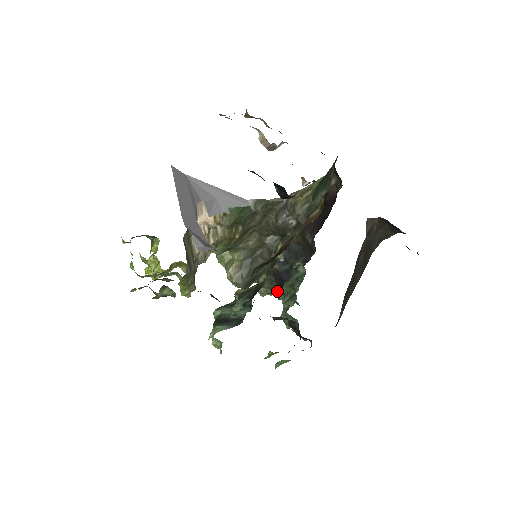
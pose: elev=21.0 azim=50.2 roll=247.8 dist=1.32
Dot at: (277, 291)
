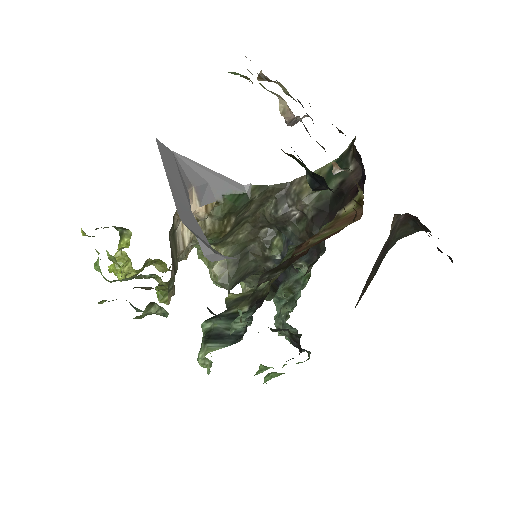
Dot at: occluded
